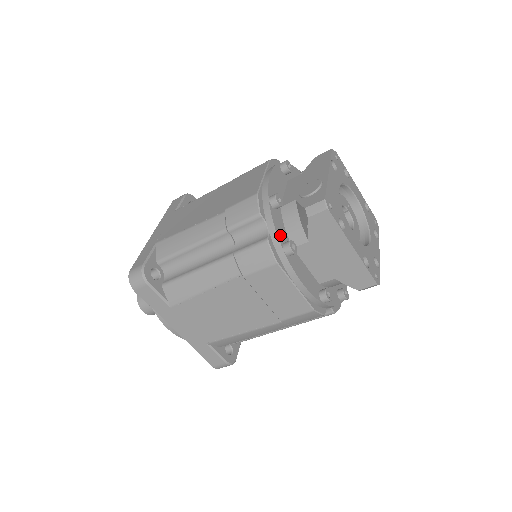
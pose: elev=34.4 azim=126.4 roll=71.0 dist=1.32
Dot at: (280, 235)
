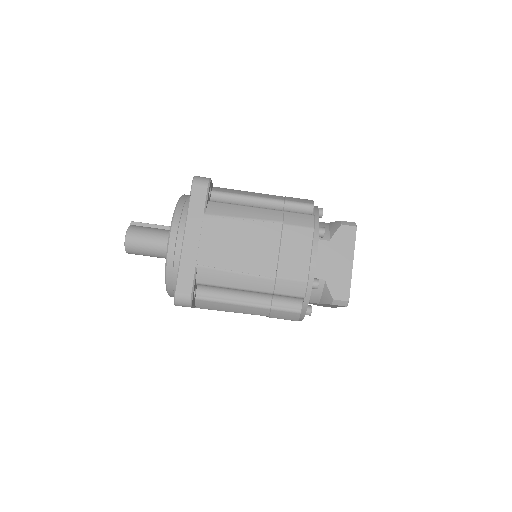
Dot at: occluded
